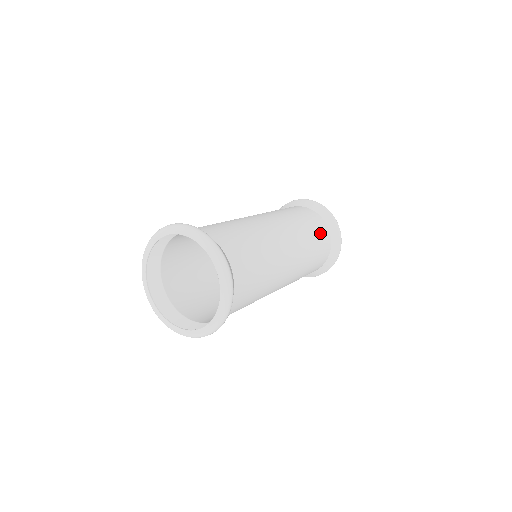
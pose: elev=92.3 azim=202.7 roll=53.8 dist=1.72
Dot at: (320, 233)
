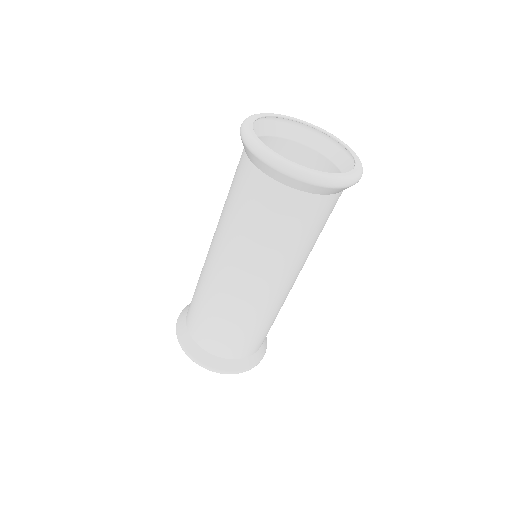
Dot at: occluded
